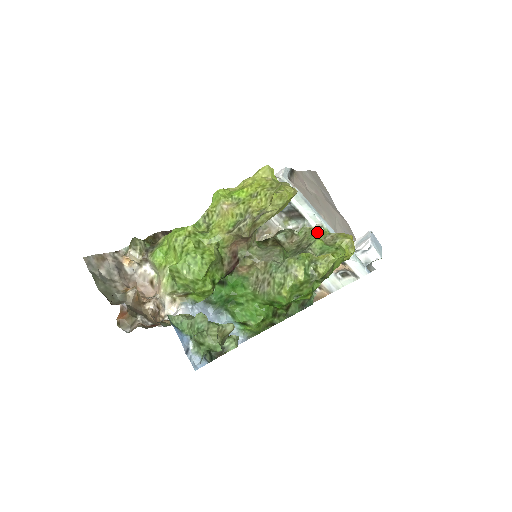
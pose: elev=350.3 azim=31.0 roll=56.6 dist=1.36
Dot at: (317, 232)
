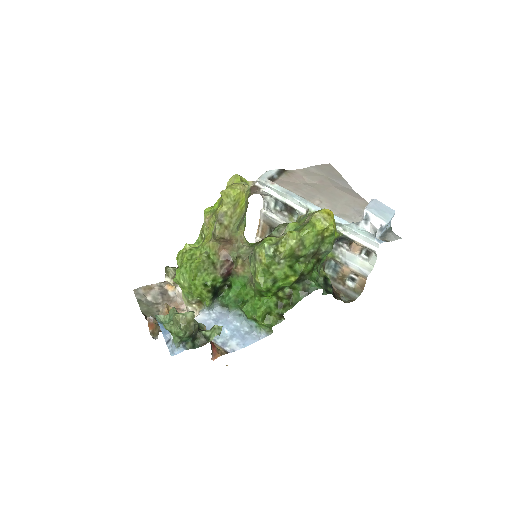
Dot at: (304, 217)
